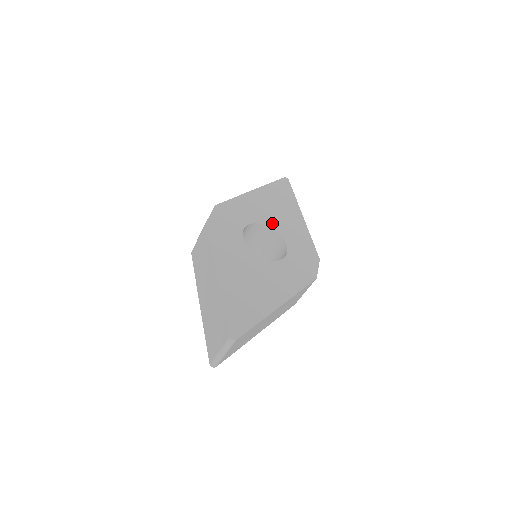
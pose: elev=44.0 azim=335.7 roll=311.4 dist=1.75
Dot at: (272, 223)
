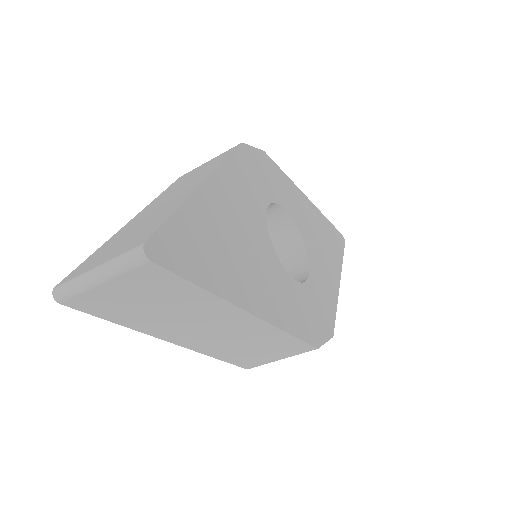
Dot at: (308, 241)
